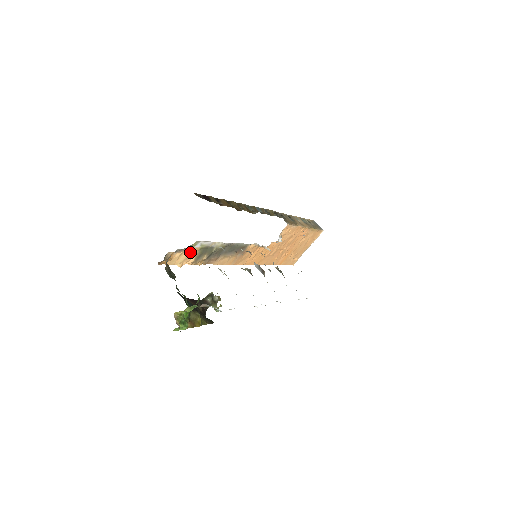
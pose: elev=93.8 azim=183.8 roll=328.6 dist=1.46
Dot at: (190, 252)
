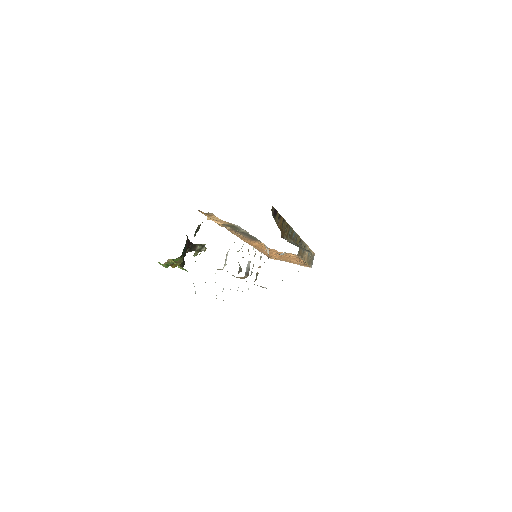
Dot at: (225, 221)
